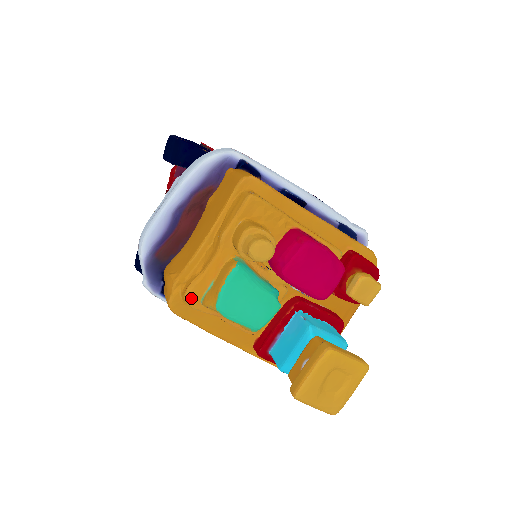
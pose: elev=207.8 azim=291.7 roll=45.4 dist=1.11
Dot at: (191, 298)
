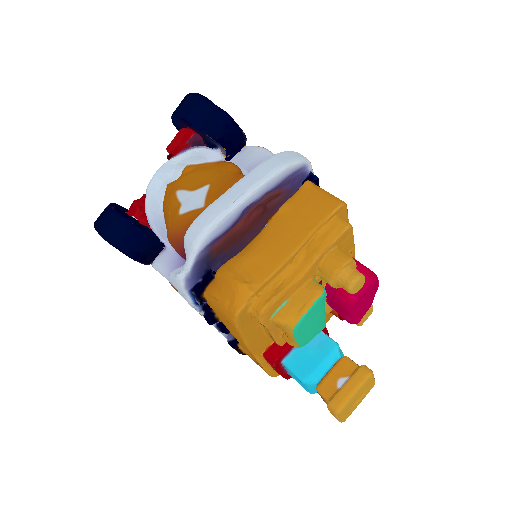
Dot at: (267, 313)
